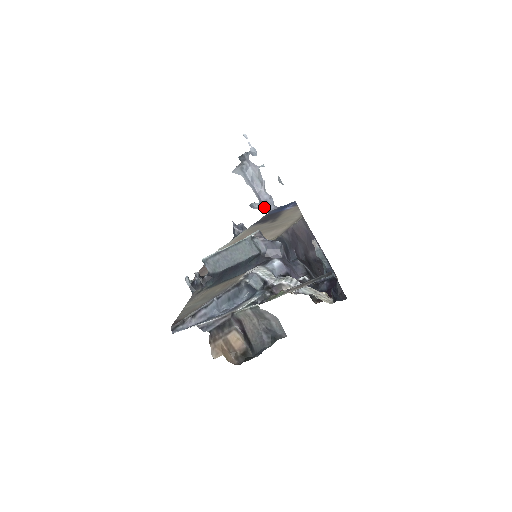
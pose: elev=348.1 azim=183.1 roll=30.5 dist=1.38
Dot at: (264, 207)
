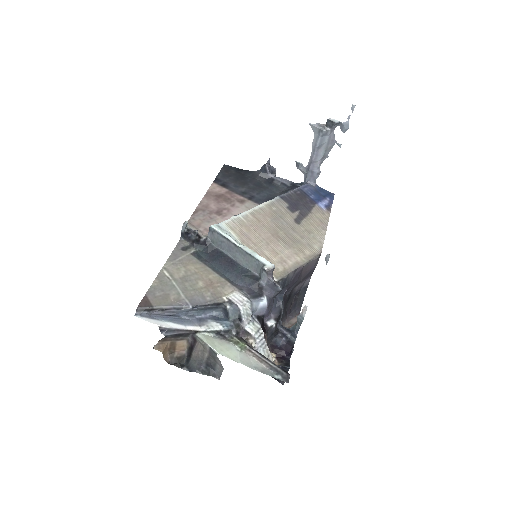
Dot at: (306, 174)
